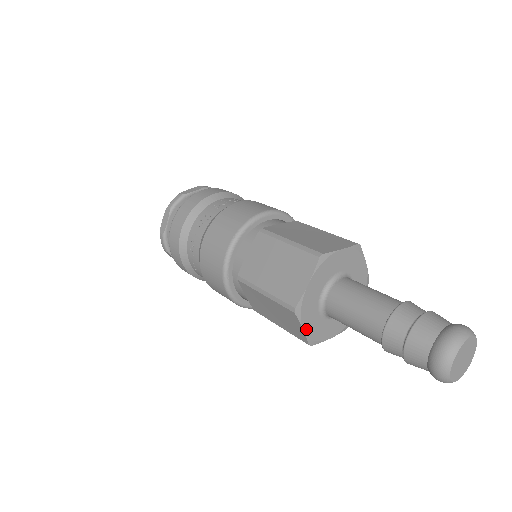
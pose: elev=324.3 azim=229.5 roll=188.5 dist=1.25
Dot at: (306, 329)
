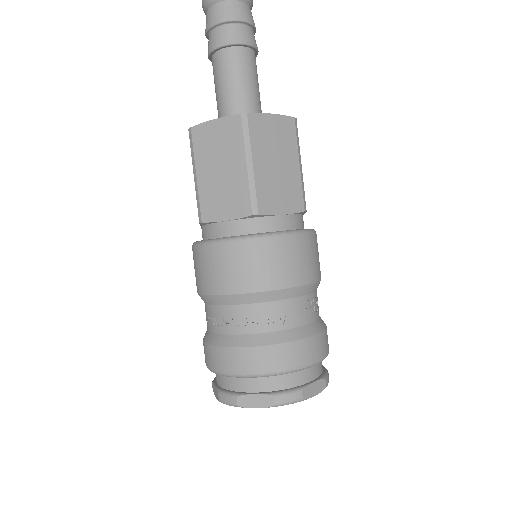
Dot at: occluded
